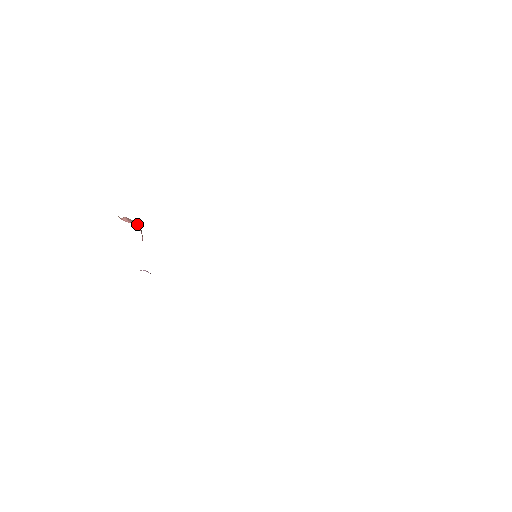
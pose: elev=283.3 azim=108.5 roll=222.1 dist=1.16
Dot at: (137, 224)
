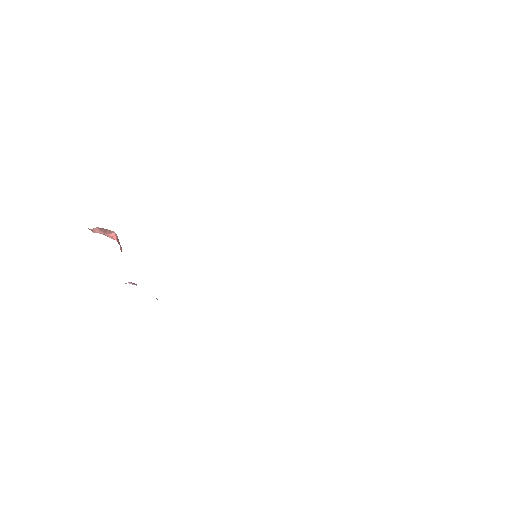
Dot at: (112, 234)
